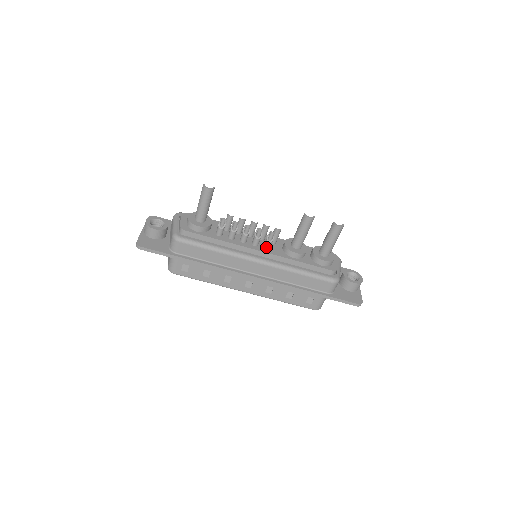
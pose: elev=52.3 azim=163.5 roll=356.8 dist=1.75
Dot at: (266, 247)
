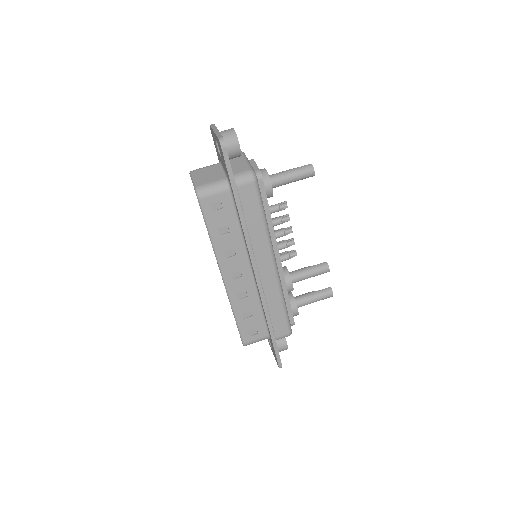
Dot at: (282, 258)
